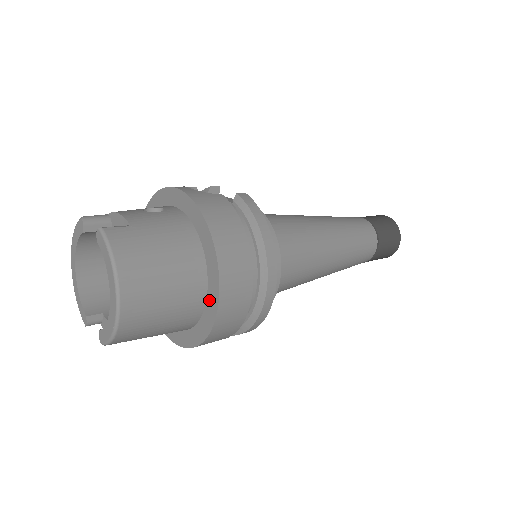
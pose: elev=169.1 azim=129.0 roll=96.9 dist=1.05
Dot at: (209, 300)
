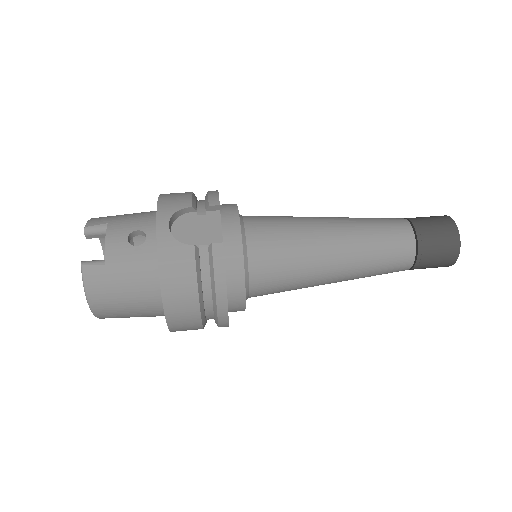
Dot at: occluded
